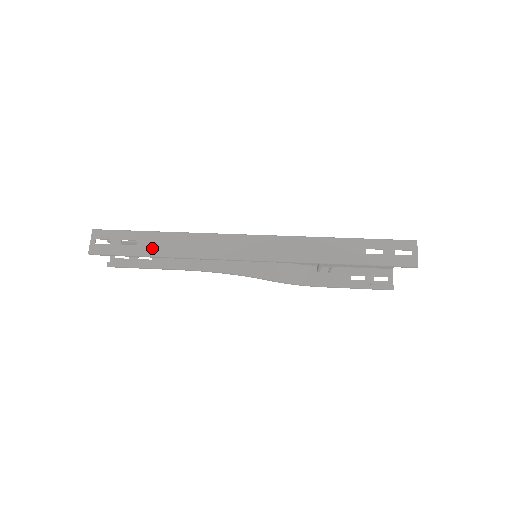
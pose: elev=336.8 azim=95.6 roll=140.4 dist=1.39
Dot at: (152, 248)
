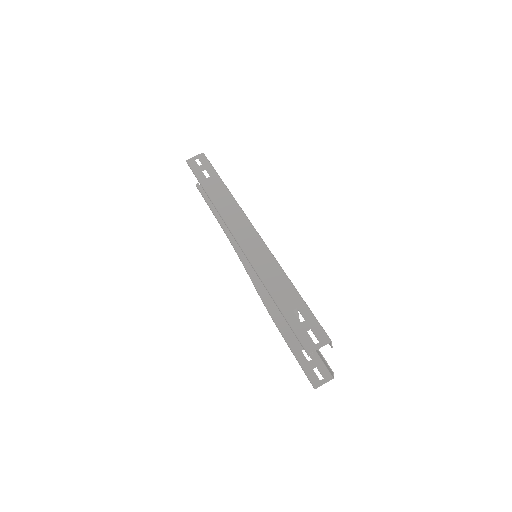
Dot at: (210, 187)
